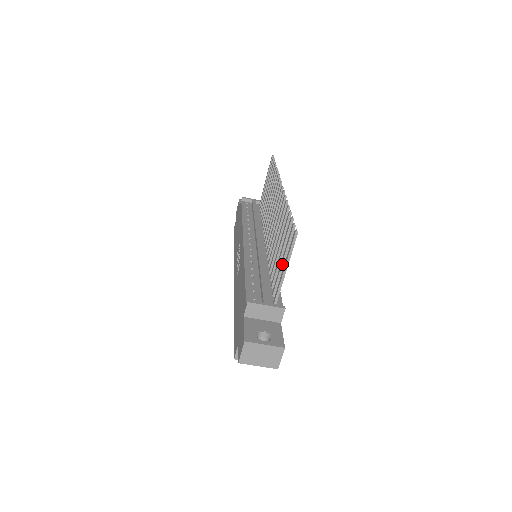
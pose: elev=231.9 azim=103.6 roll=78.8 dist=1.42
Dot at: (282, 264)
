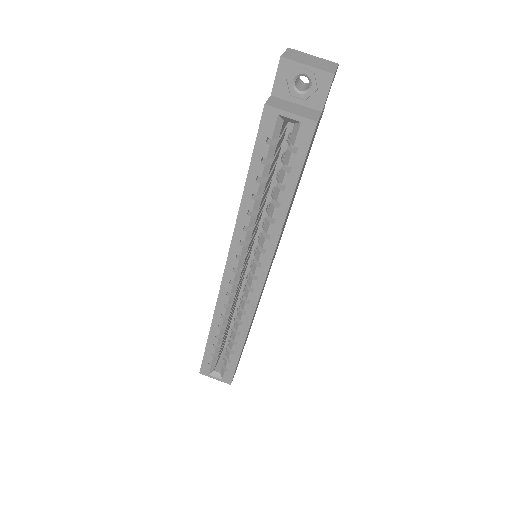
Dot at: occluded
